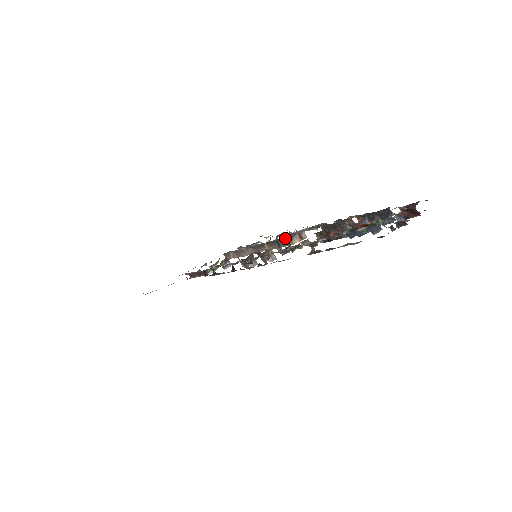
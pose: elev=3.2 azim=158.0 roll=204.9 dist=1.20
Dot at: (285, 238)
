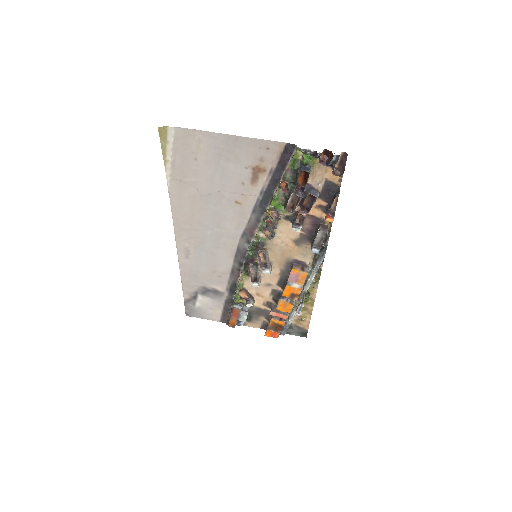
Dot at: (291, 268)
